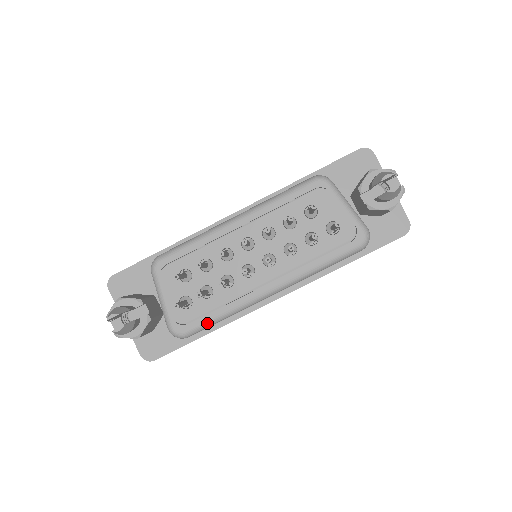
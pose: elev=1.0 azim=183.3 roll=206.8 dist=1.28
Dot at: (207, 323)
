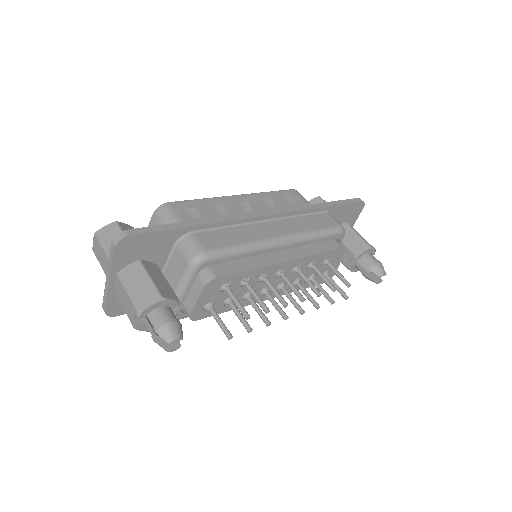
Dot at: occluded
